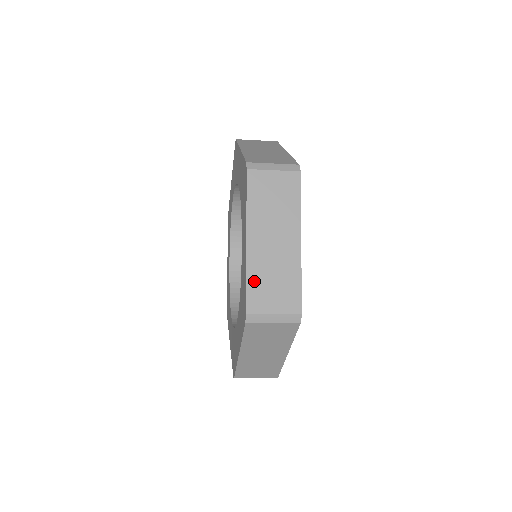
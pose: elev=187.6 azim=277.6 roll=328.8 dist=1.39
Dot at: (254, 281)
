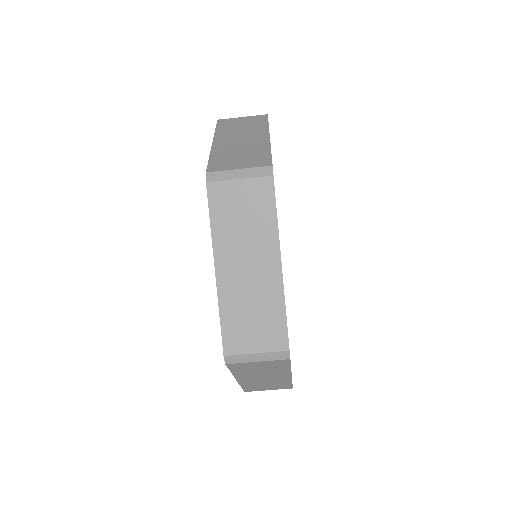
Dot at: occluded
